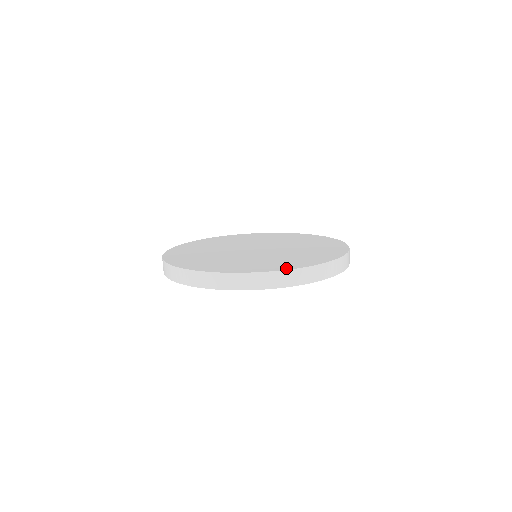
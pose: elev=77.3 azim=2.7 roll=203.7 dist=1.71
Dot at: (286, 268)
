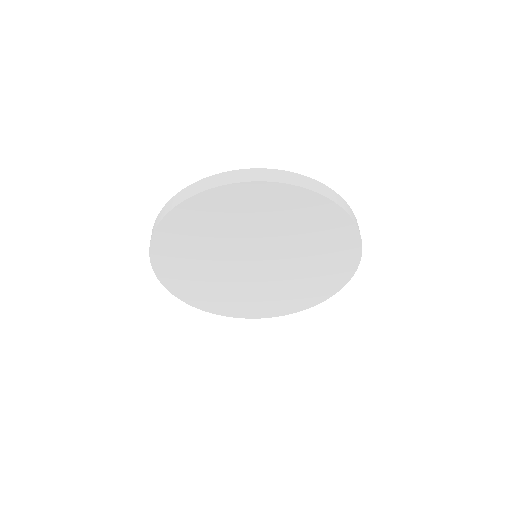
Dot at: occluded
